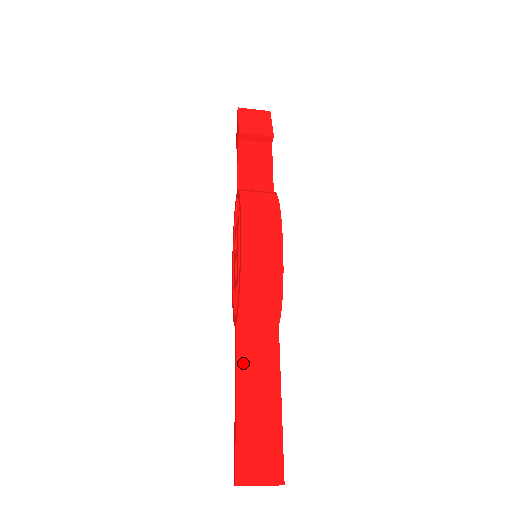
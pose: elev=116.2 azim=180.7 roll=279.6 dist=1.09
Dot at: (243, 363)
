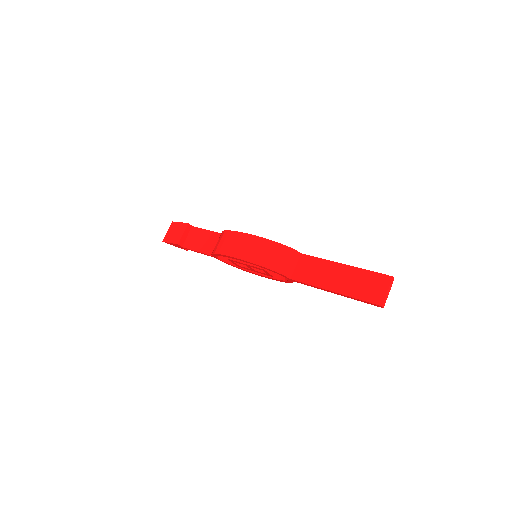
Dot at: (314, 282)
